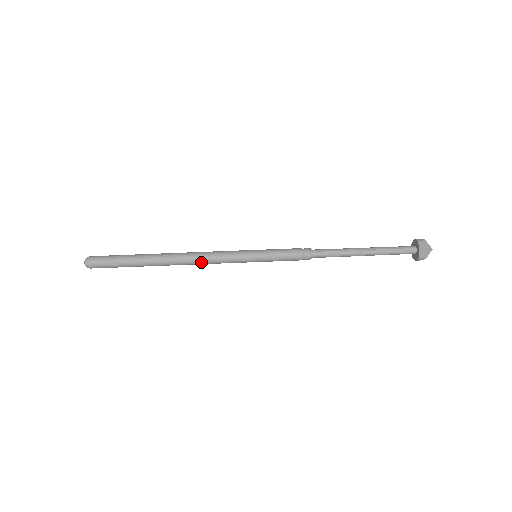
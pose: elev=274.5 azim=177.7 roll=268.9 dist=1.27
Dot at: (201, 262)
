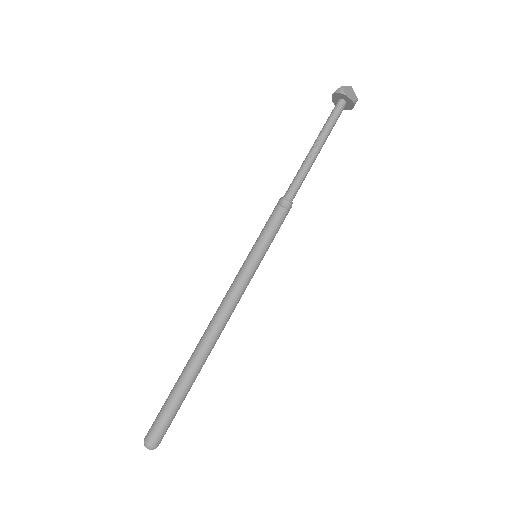
Dot at: (229, 317)
